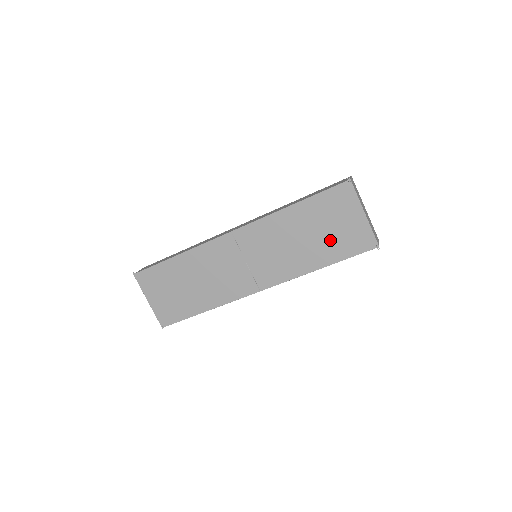
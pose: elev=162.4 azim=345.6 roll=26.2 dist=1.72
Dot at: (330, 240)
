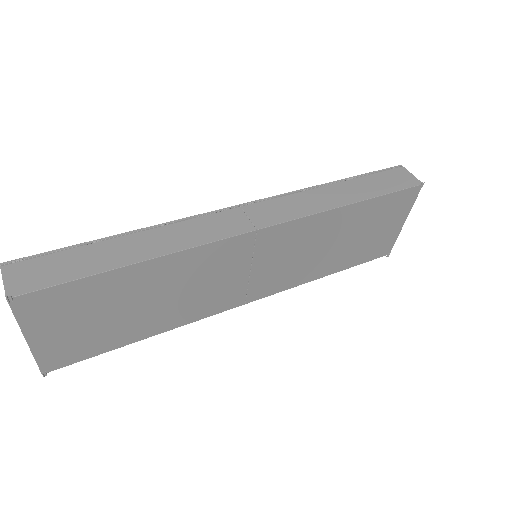
Dot at: (358, 246)
